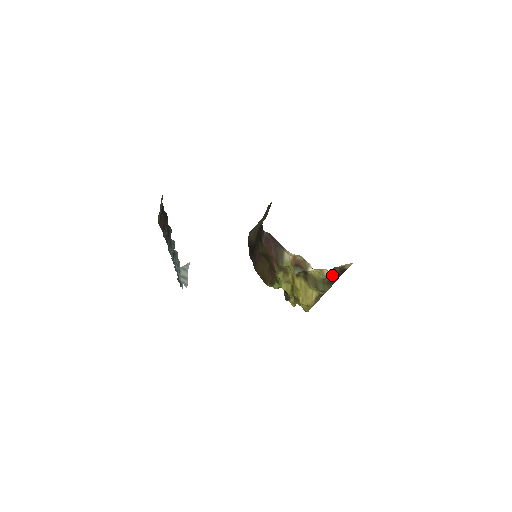
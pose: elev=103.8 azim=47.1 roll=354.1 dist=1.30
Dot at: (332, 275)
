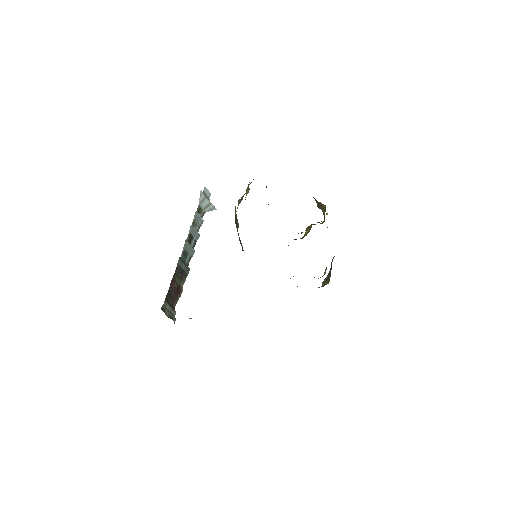
Dot at: (325, 278)
